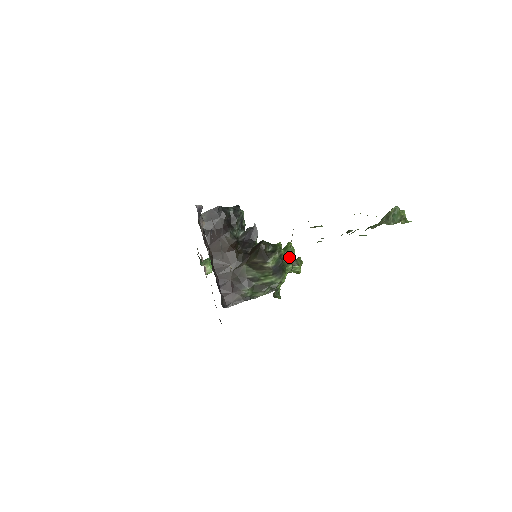
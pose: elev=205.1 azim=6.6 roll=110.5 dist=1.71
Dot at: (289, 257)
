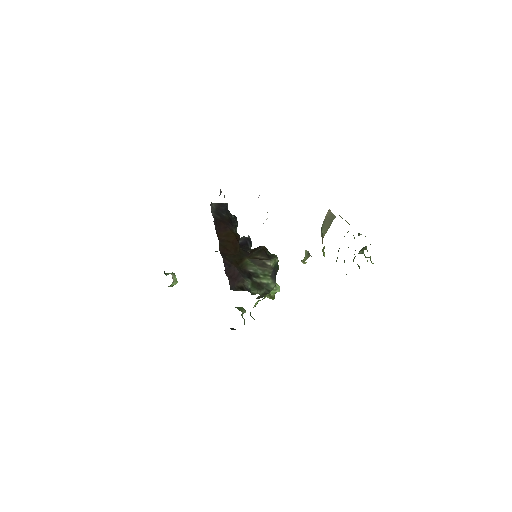
Dot at: occluded
